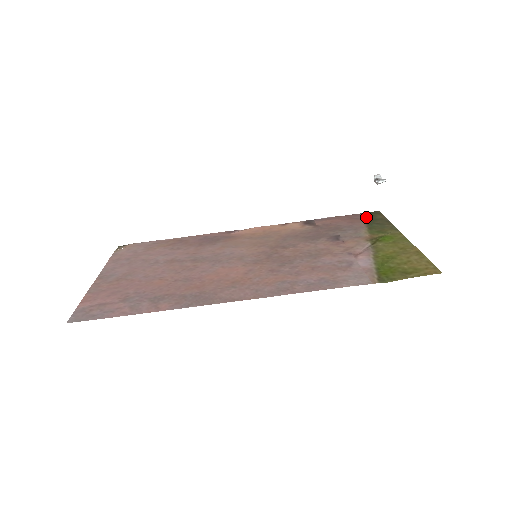
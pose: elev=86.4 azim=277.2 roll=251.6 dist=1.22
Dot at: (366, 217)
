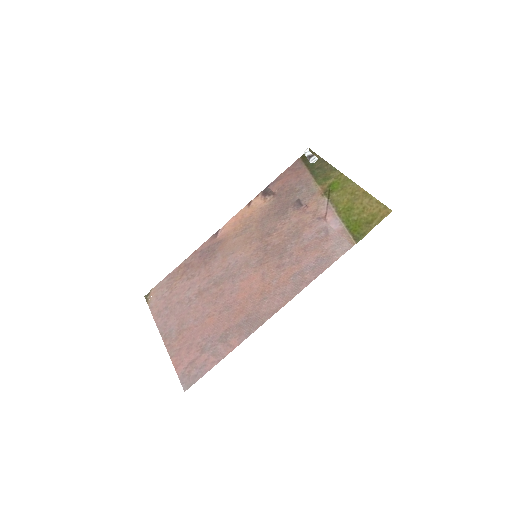
Dot at: (305, 163)
